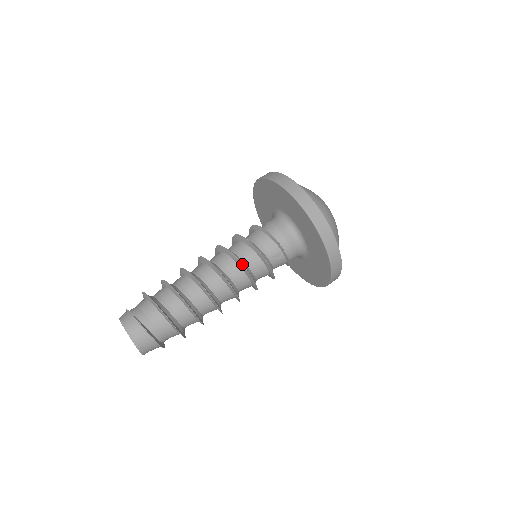
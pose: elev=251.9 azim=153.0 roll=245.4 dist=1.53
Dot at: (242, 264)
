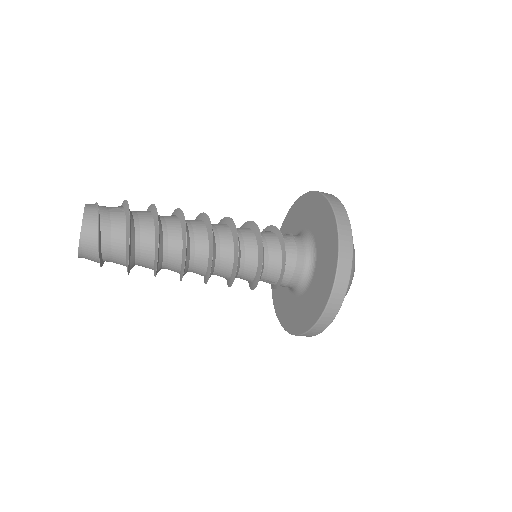
Dot at: occluded
